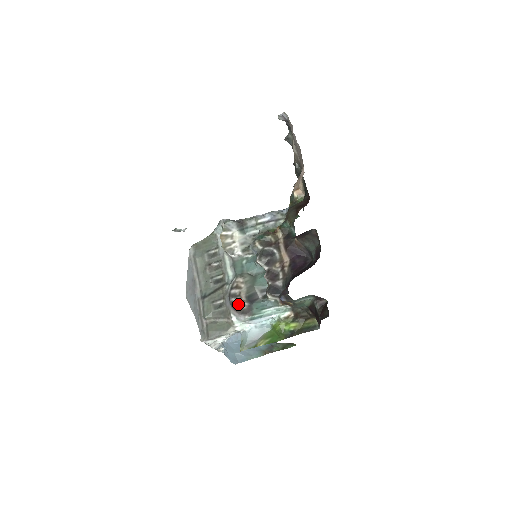
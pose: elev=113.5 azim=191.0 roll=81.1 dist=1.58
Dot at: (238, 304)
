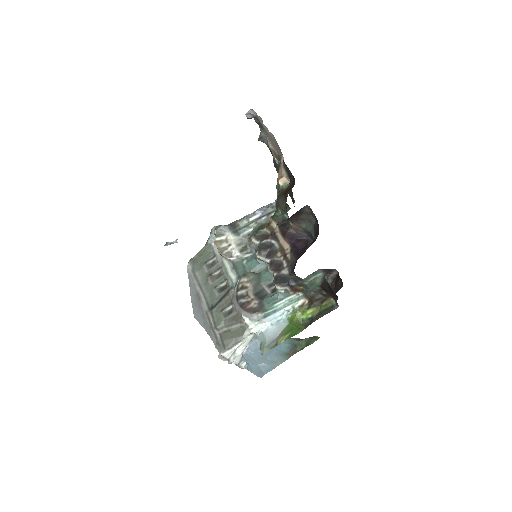
Dot at: (248, 304)
